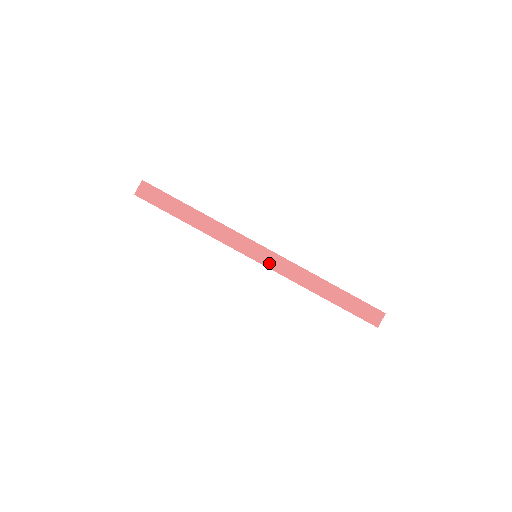
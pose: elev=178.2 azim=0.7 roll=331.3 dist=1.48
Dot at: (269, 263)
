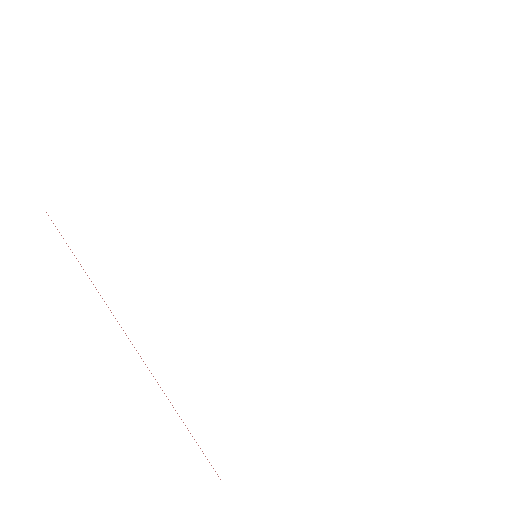
Dot at: occluded
